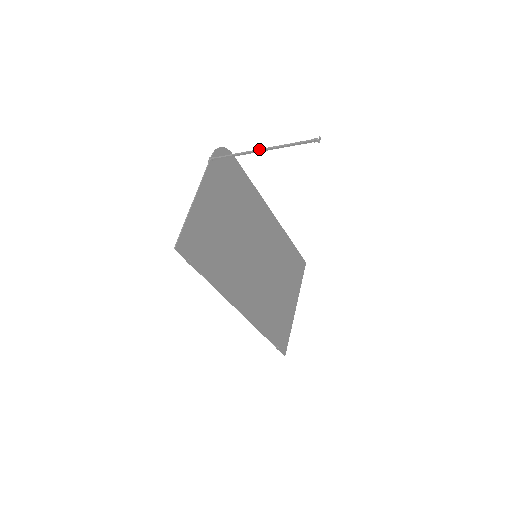
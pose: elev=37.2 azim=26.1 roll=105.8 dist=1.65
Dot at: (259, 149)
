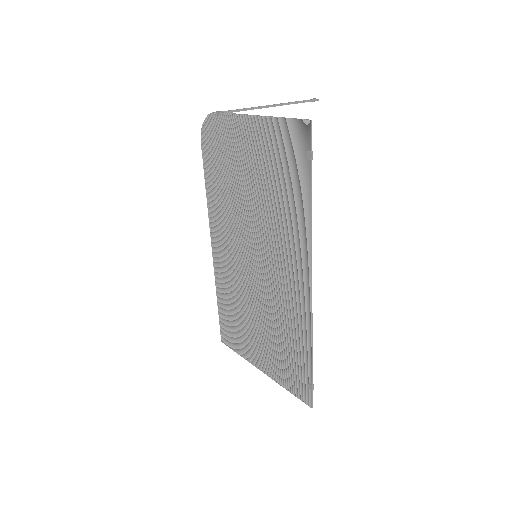
Dot at: occluded
